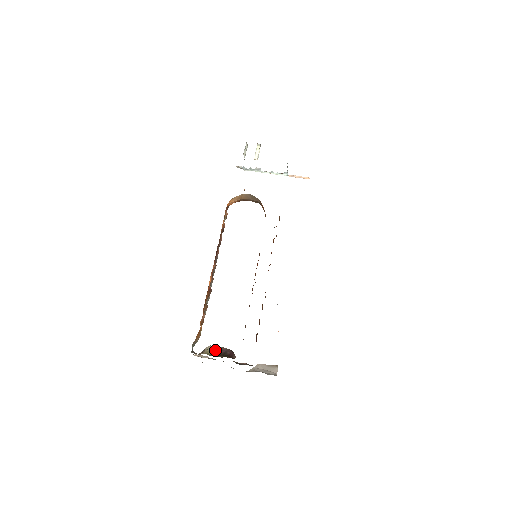
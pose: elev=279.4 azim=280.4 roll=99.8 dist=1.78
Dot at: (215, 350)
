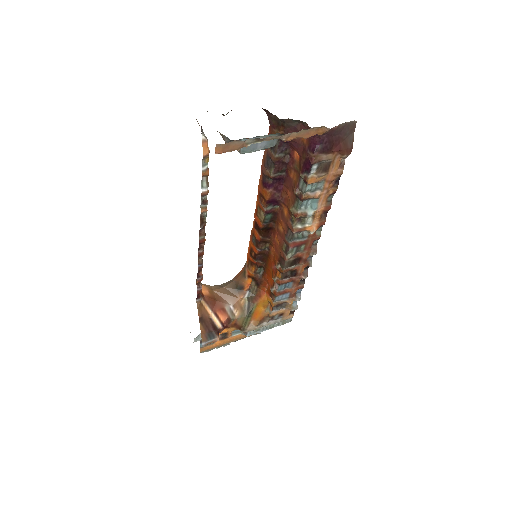
Dot at: occluded
